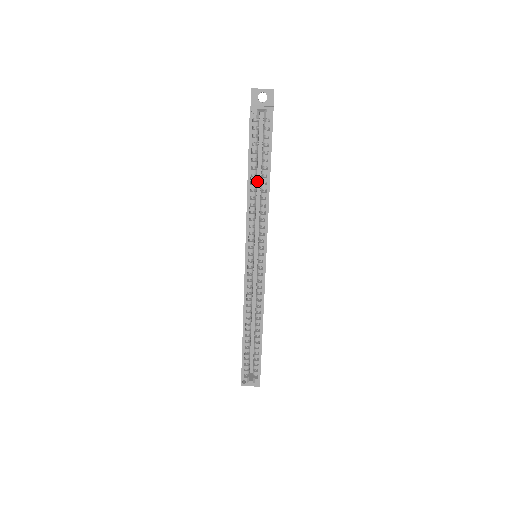
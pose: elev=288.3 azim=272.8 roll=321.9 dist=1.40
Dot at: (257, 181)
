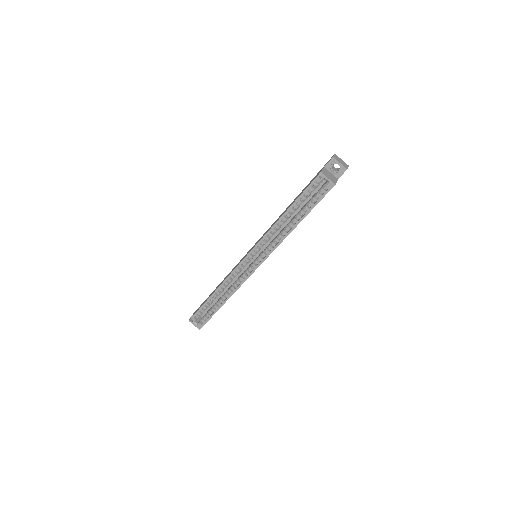
Dot at: (292, 214)
